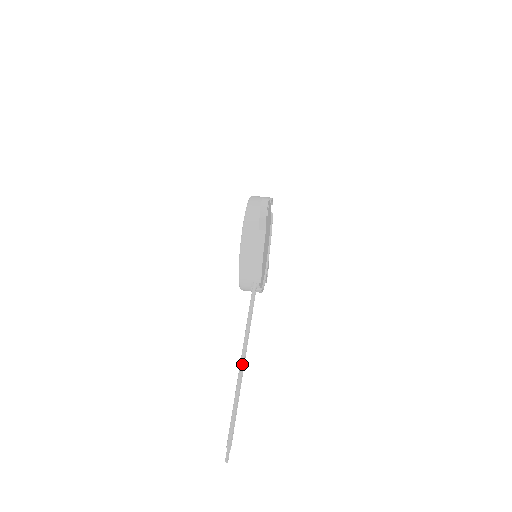
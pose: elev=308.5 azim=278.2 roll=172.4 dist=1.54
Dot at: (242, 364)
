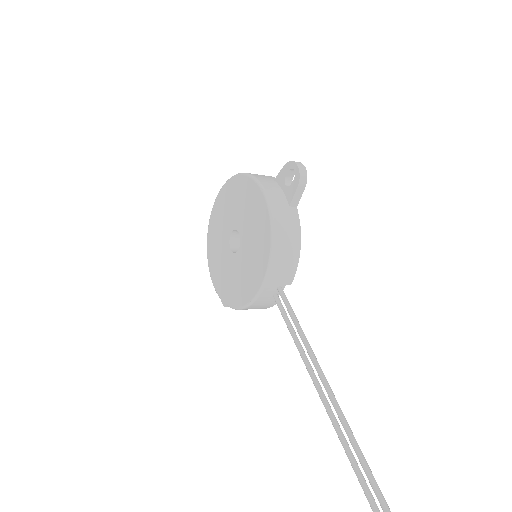
Dot at: (335, 398)
